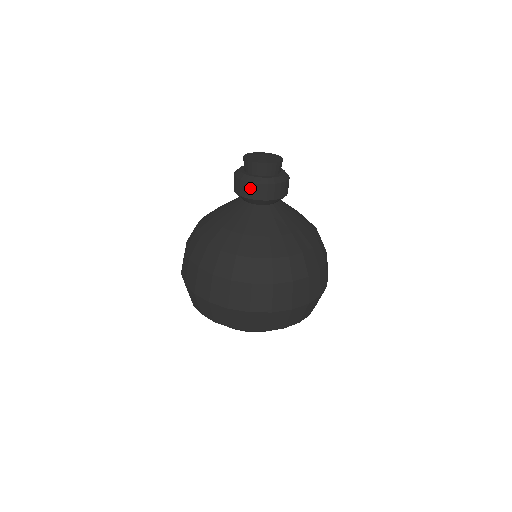
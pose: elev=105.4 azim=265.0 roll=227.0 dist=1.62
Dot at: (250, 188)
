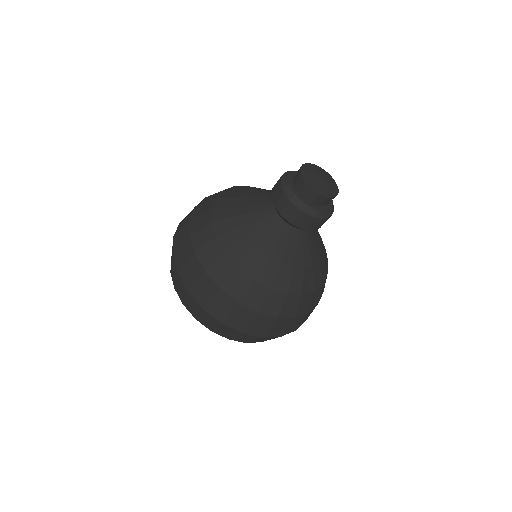
Dot at: (284, 201)
